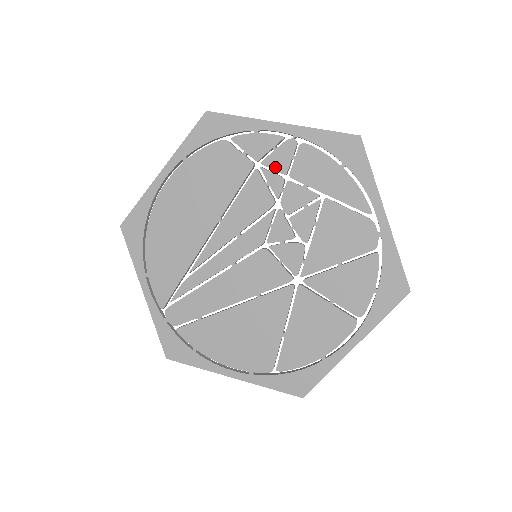
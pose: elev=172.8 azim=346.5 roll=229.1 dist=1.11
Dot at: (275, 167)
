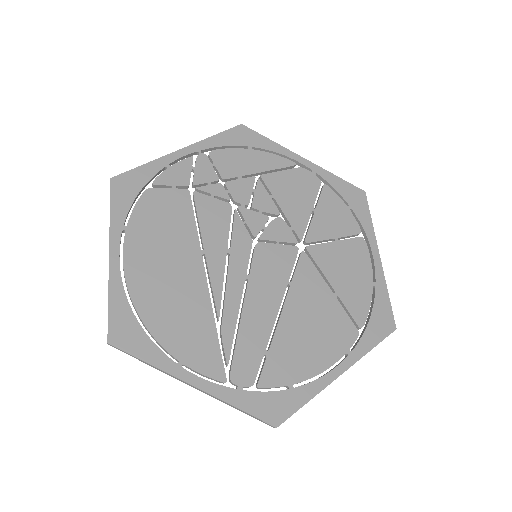
Dot at: (206, 180)
